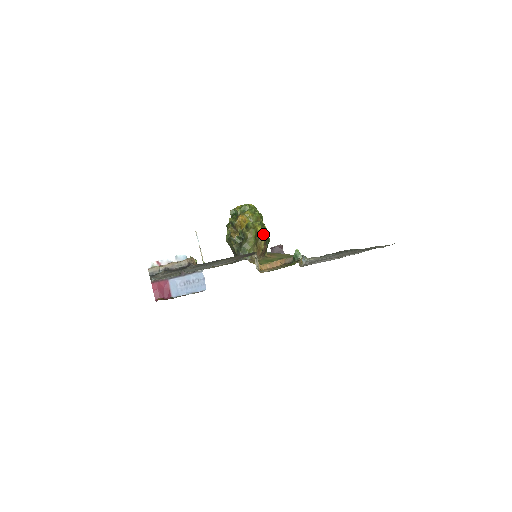
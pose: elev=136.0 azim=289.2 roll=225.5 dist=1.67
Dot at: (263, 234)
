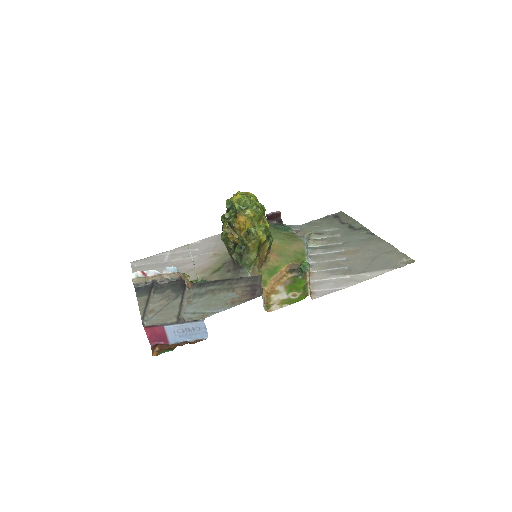
Dot at: (267, 241)
